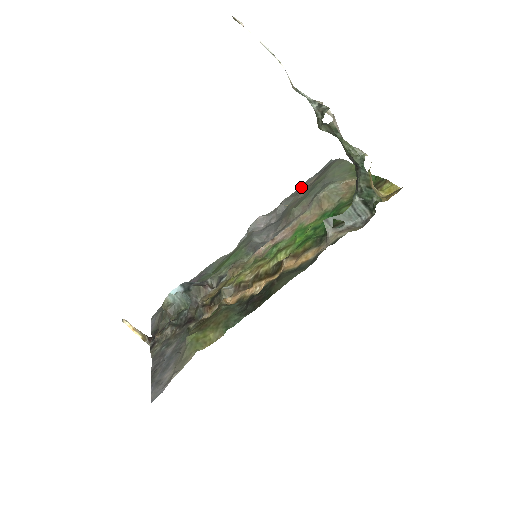
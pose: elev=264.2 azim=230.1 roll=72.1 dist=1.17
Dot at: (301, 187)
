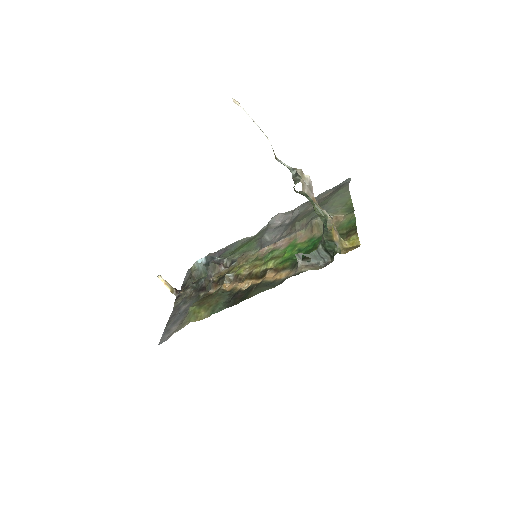
Dot at: (318, 197)
